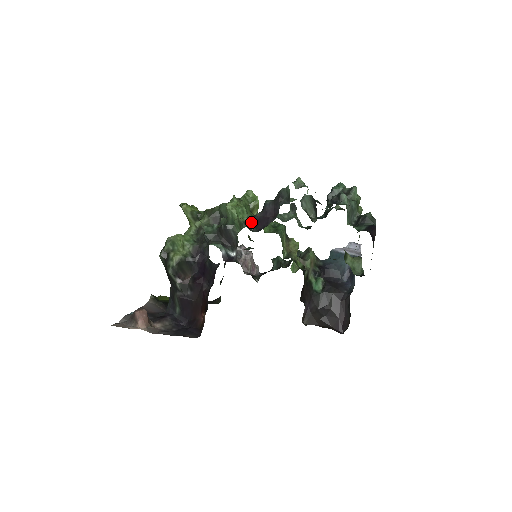
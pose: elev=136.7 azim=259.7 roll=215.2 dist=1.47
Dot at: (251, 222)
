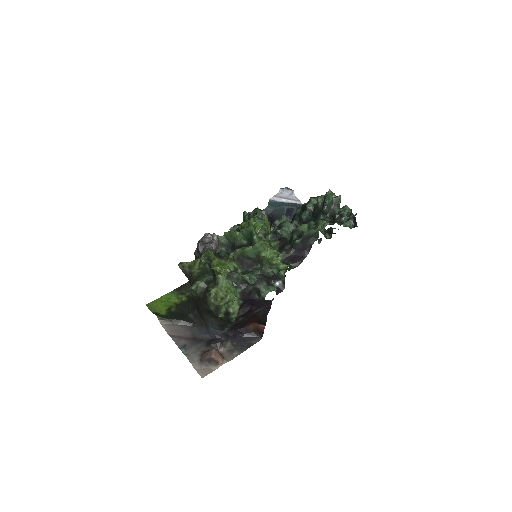
Dot at: (286, 259)
